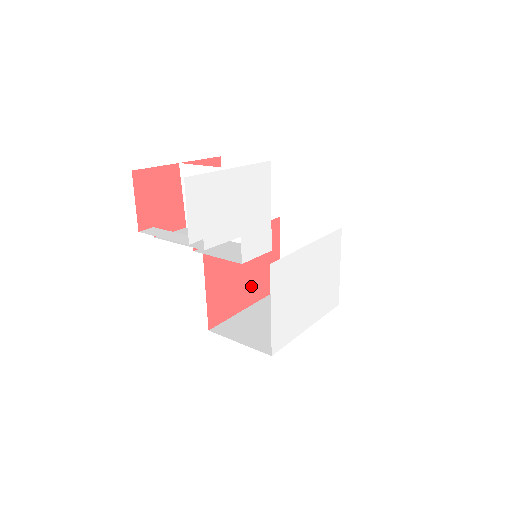
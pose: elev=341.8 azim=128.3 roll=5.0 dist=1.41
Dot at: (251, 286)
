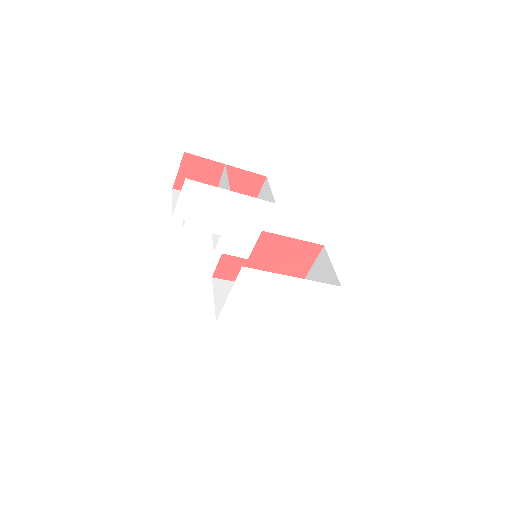
Dot at: occluded
